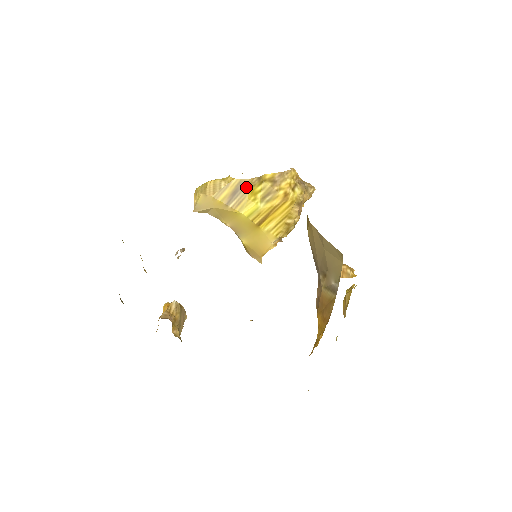
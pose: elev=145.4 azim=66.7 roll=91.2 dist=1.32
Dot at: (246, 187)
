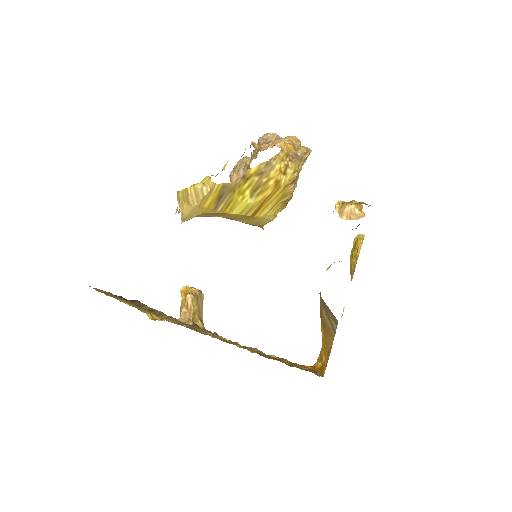
Dot at: (231, 190)
